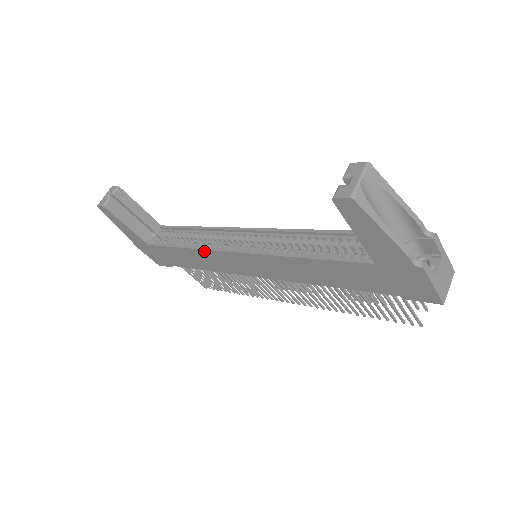
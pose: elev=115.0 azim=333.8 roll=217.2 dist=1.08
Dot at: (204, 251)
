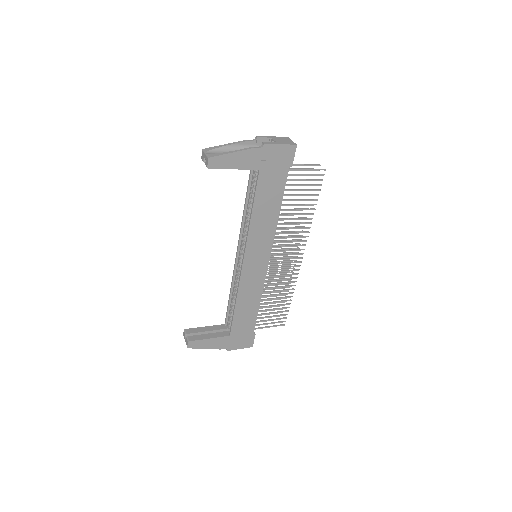
Dot at: (240, 288)
